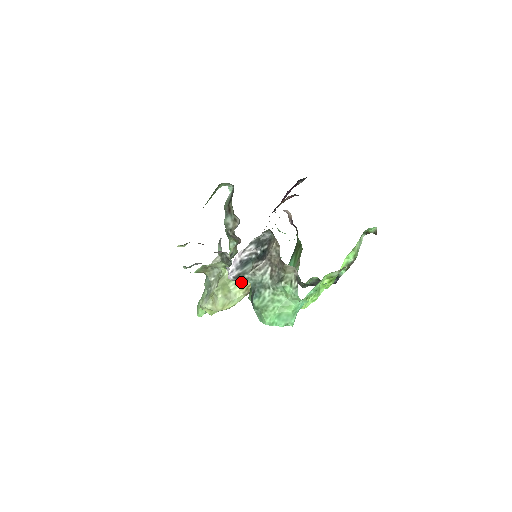
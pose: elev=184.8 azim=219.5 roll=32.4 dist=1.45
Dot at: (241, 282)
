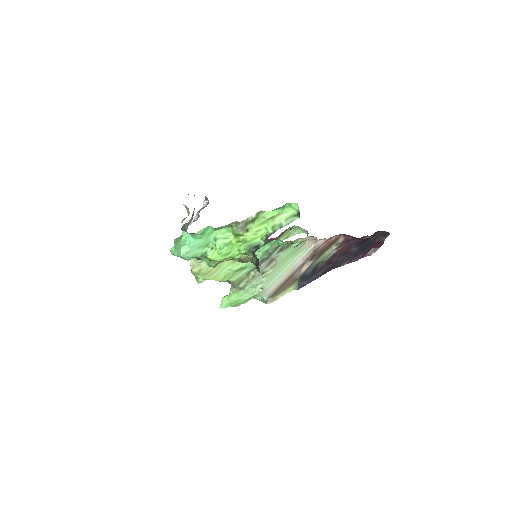
Dot at: occluded
